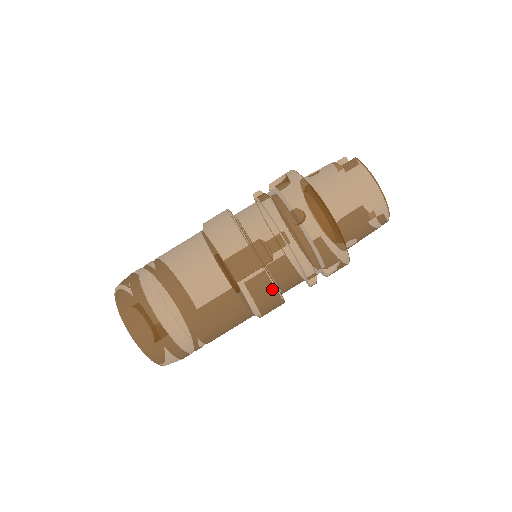
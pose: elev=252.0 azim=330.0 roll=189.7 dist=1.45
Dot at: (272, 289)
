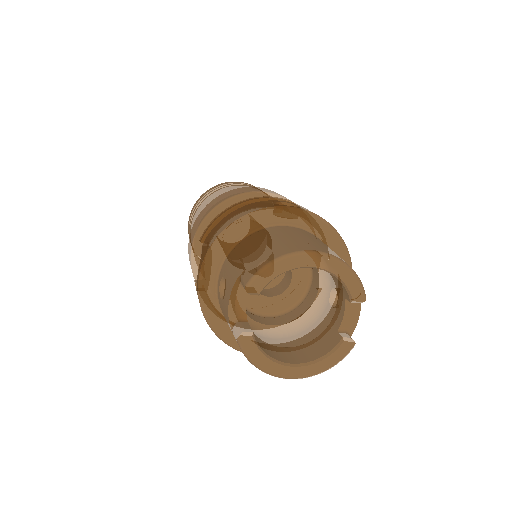
Dot at: occluded
